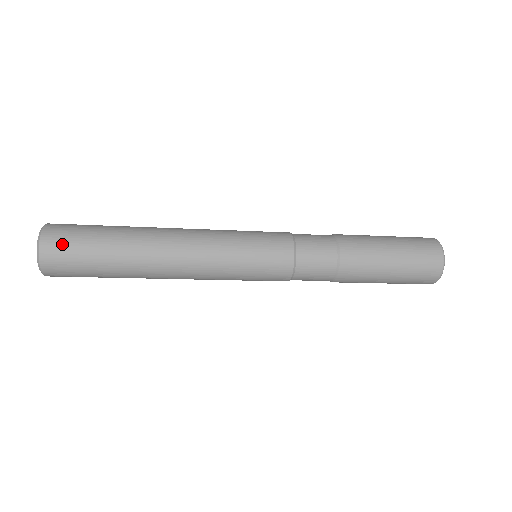
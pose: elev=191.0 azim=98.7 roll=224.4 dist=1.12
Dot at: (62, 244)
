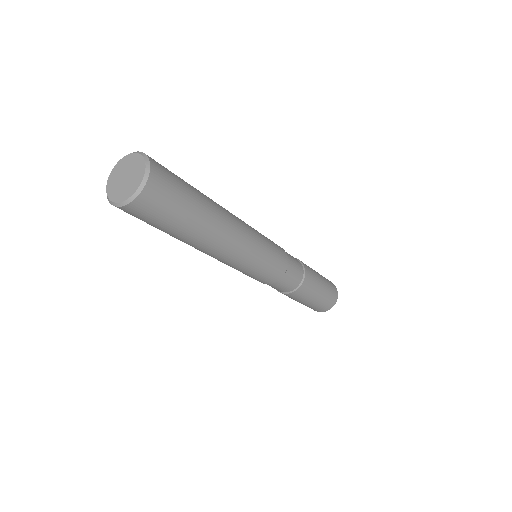
Dot at: (167, 177)
